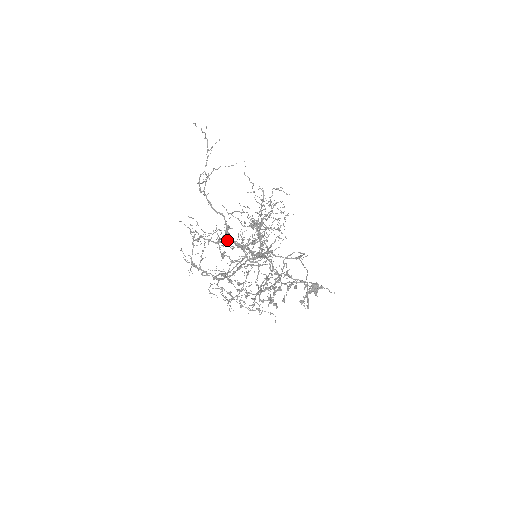
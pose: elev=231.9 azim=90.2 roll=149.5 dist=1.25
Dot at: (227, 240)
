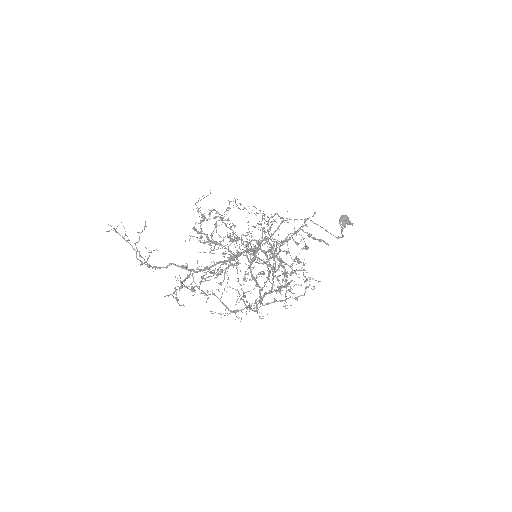
Dot at: occluded
